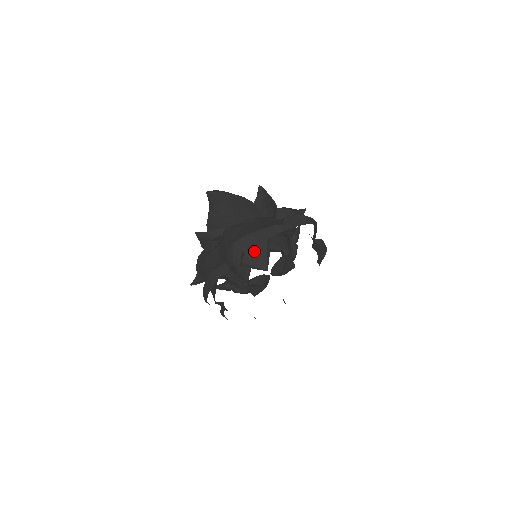
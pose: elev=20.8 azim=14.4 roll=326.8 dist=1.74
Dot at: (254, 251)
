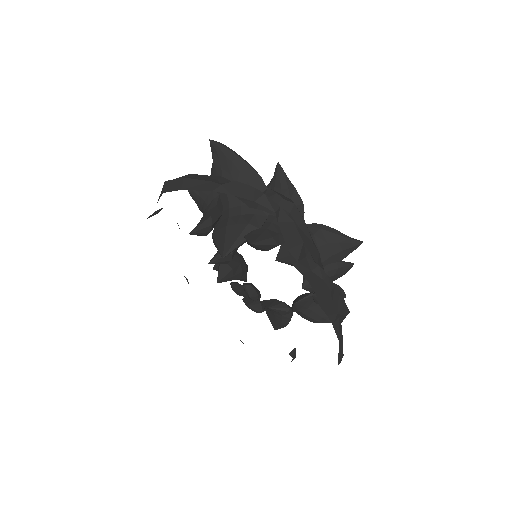
Dot at: (227, 230)
